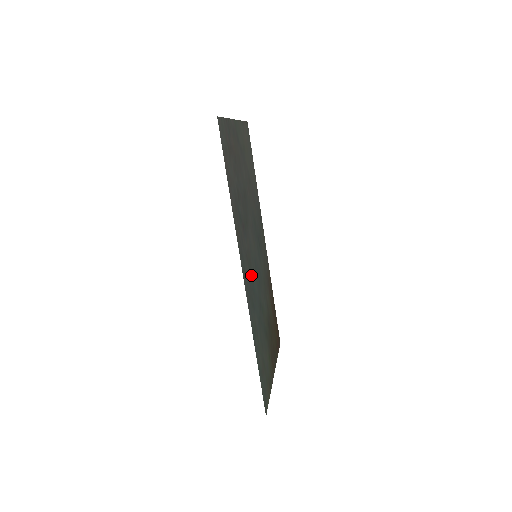
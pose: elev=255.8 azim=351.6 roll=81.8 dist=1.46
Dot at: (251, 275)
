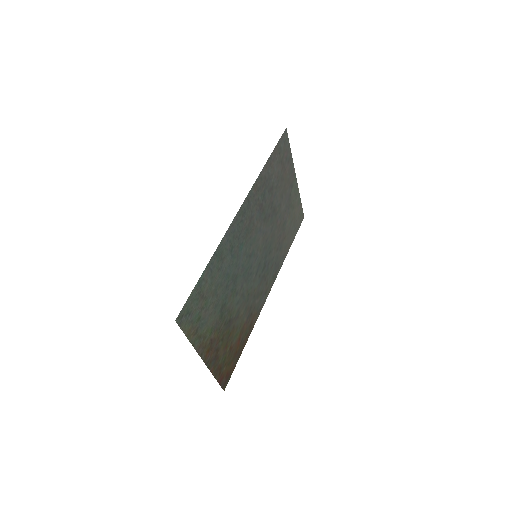
Dot at: (245, 239)
